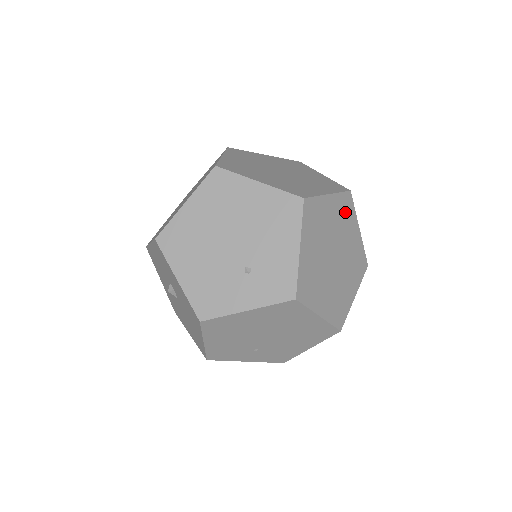
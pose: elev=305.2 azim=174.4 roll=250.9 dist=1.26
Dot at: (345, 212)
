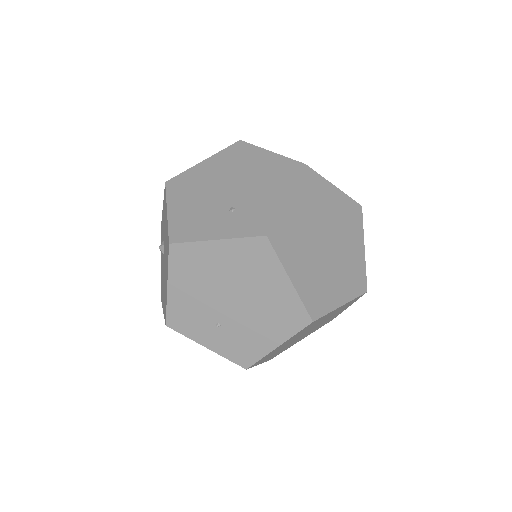
Dot at: (350, 217)
